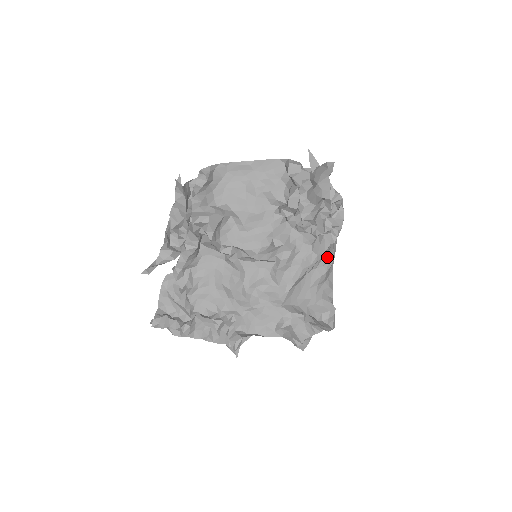
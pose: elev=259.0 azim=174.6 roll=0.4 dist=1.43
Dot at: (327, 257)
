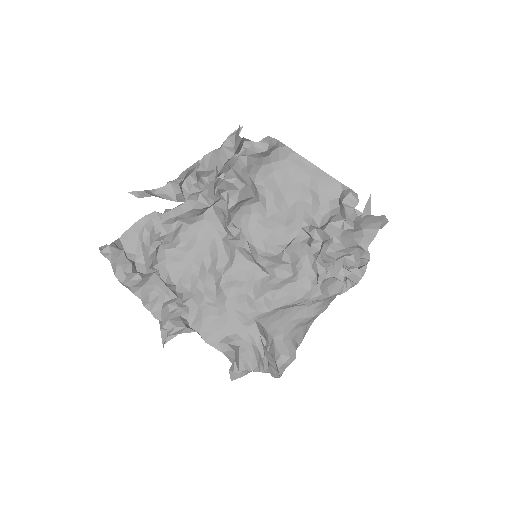
Dot at: (323, 303)
